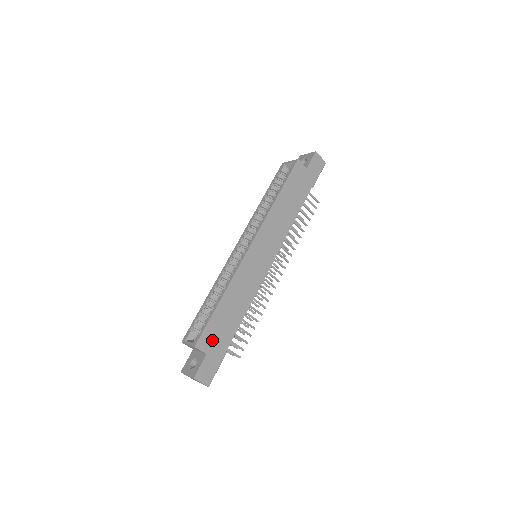
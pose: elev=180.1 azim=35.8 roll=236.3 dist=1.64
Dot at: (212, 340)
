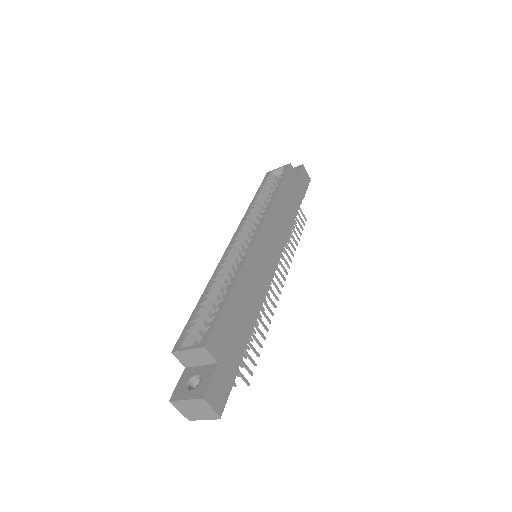
Dot at: (224, 344)
